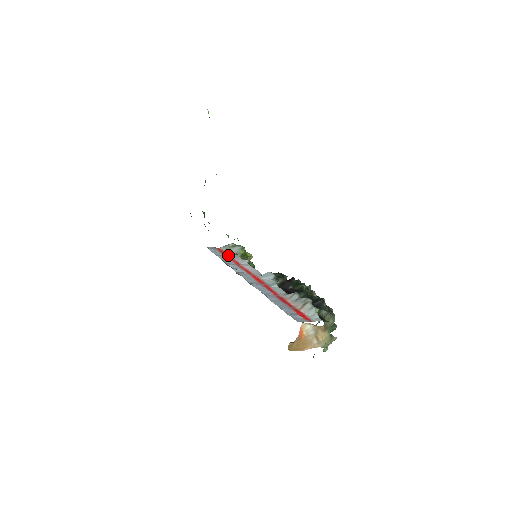
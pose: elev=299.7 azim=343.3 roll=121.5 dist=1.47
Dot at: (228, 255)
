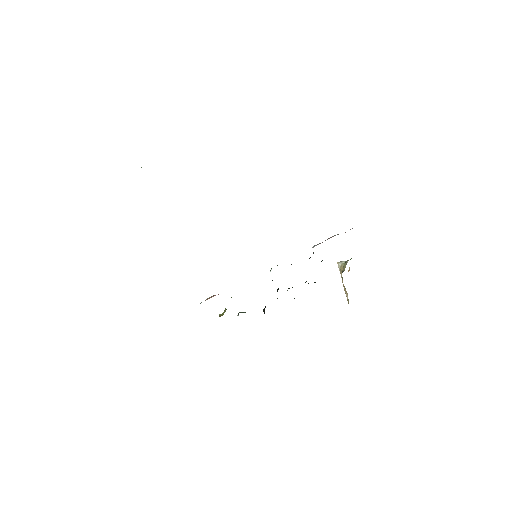
Dot at: (218, 294)
